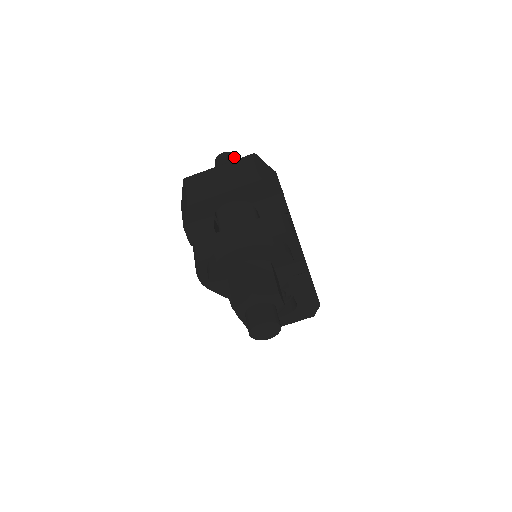
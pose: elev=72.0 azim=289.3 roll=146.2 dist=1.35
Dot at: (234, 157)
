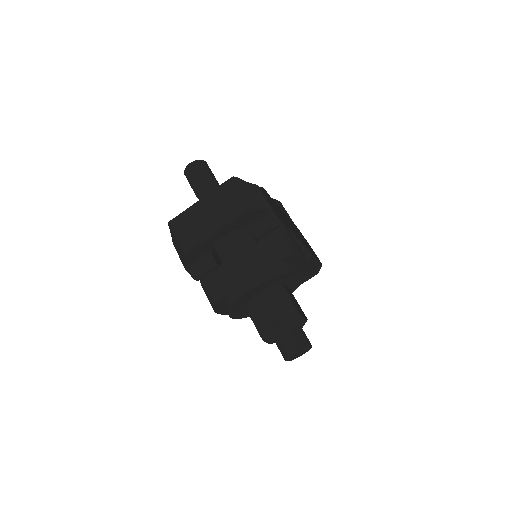
Dot at: (203, 165)
